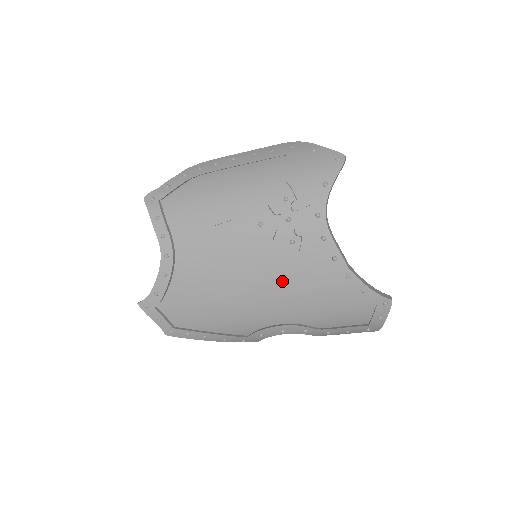
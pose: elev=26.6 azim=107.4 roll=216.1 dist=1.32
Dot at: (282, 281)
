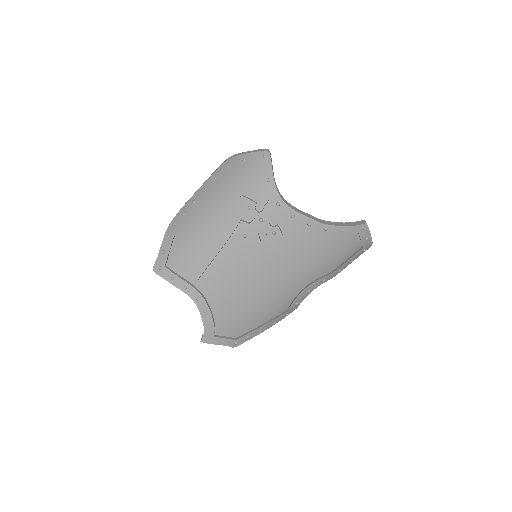
Dot at: (285, 261)
